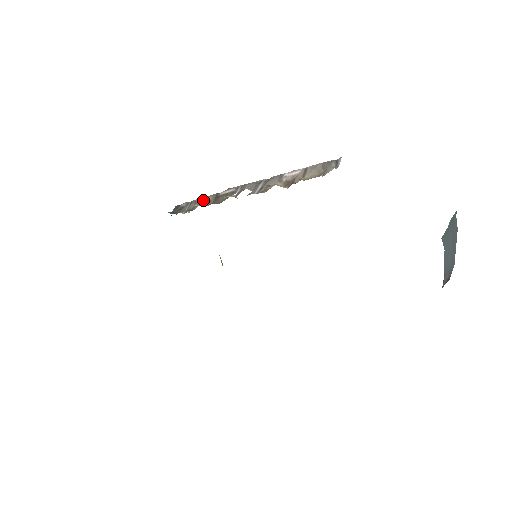
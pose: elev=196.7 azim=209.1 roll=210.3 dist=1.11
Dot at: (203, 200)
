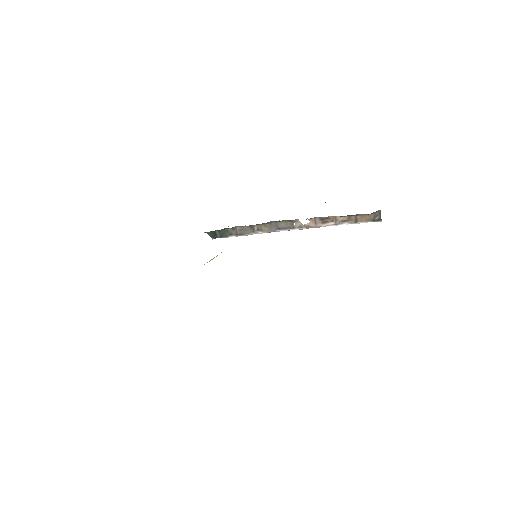
Dot at: (259, 230)
